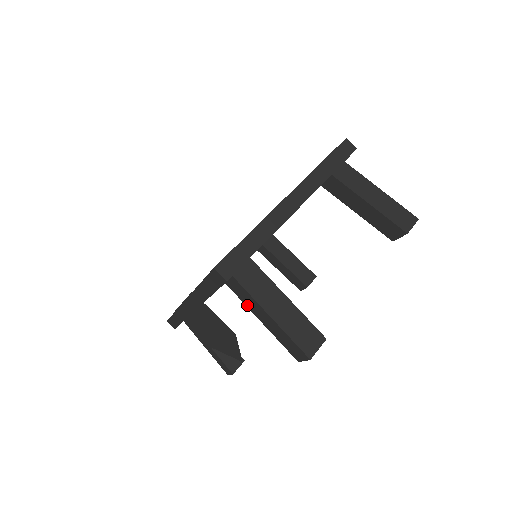
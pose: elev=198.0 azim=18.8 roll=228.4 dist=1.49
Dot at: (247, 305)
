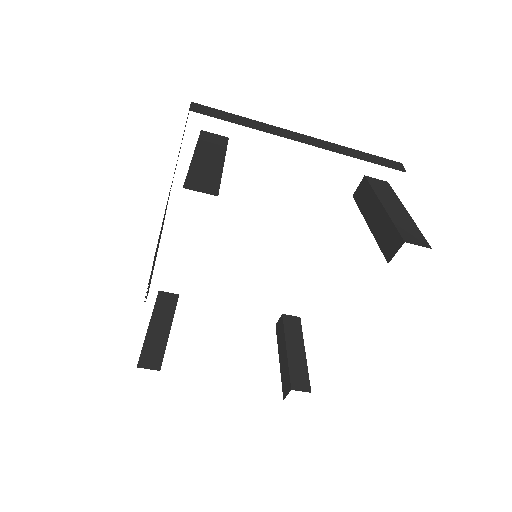
Dot at: occluded
